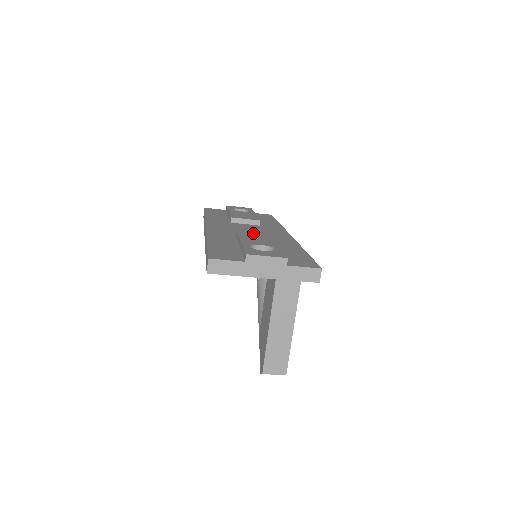
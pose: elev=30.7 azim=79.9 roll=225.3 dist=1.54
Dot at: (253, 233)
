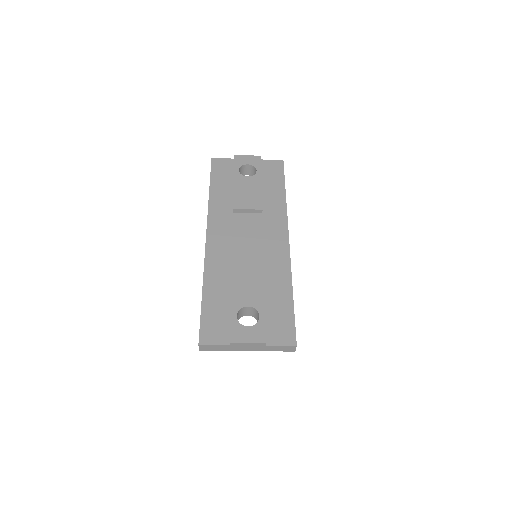
Dot at: (247, 267)
